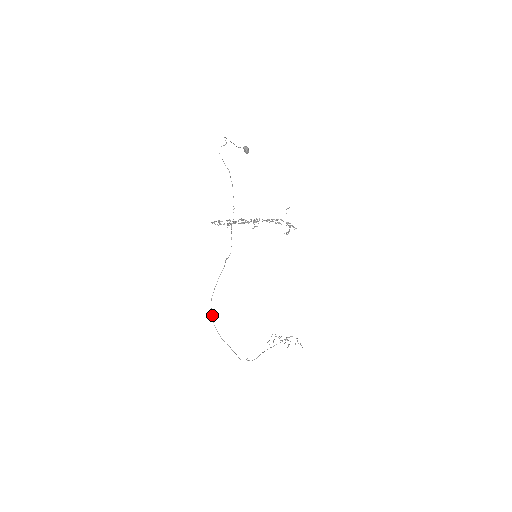
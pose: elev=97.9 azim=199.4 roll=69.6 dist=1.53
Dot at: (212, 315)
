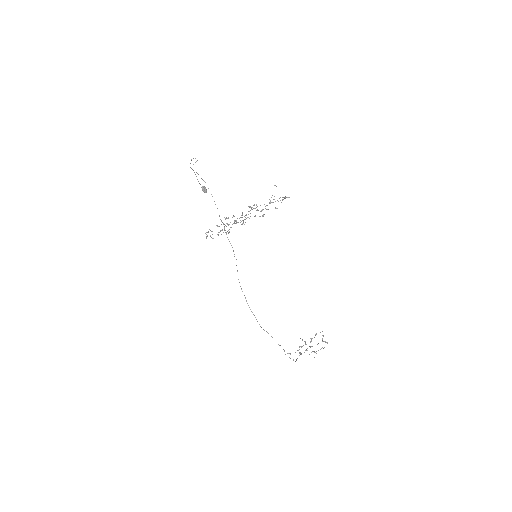
Dot at: (246, 301)
